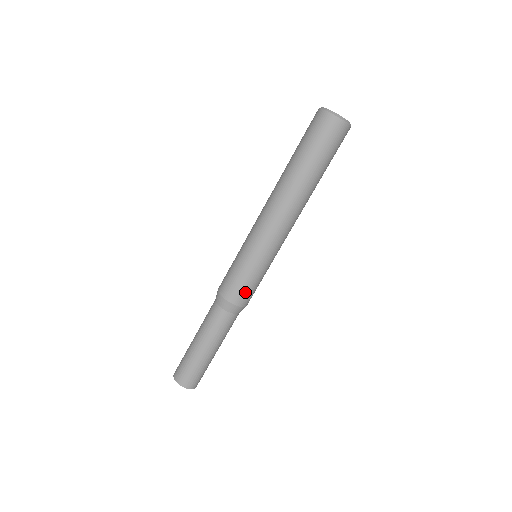
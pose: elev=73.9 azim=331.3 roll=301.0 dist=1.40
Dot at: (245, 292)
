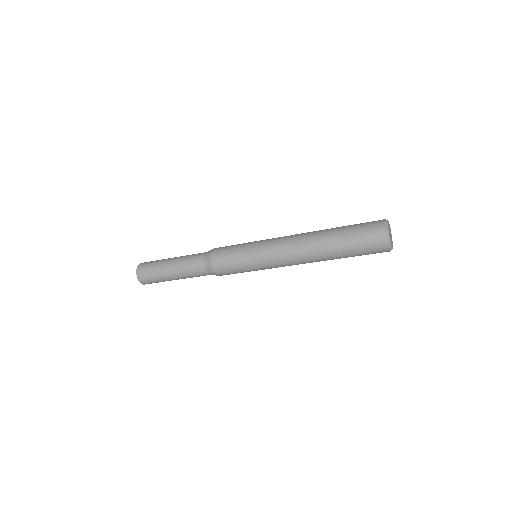
Dot at: occluded
